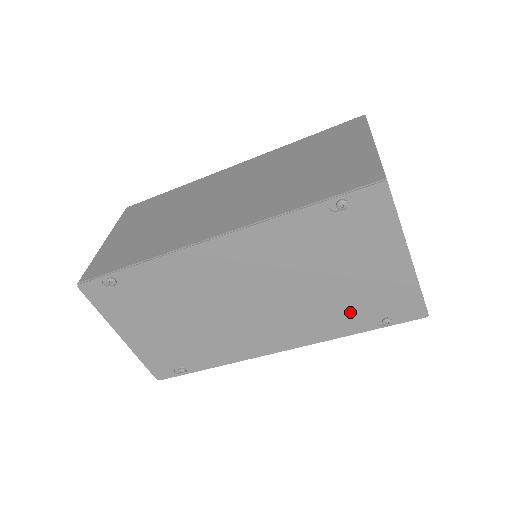
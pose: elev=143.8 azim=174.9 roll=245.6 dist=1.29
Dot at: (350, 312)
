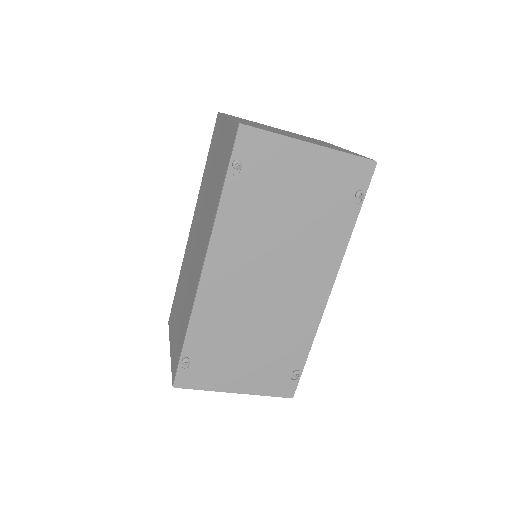
Dot at: (332, 216)
